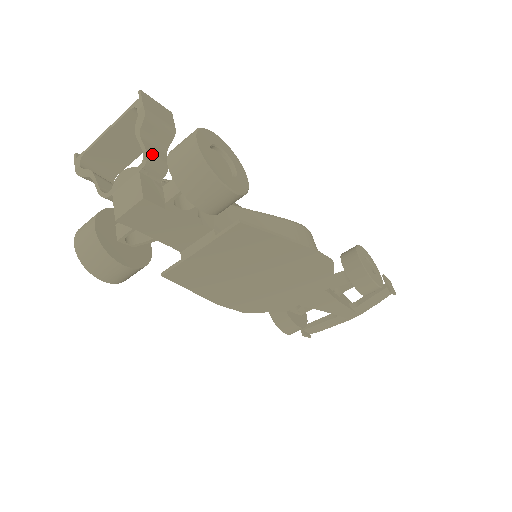
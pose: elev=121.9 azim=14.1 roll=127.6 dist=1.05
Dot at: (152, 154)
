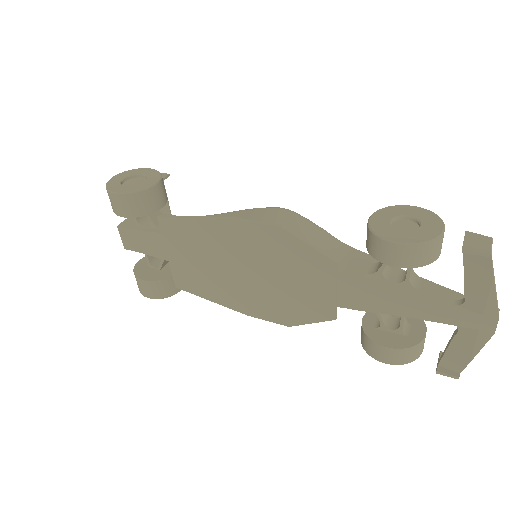
Dot at: occluded
